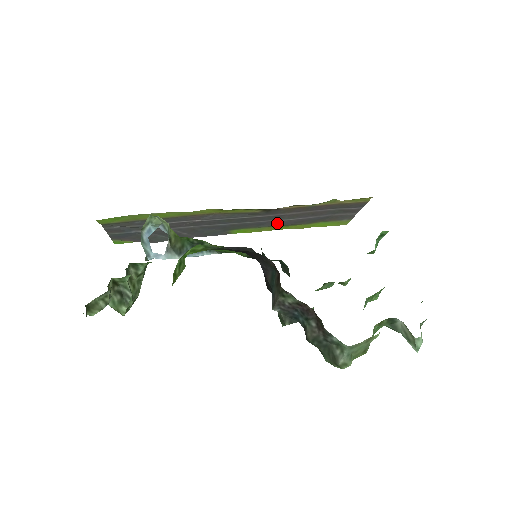
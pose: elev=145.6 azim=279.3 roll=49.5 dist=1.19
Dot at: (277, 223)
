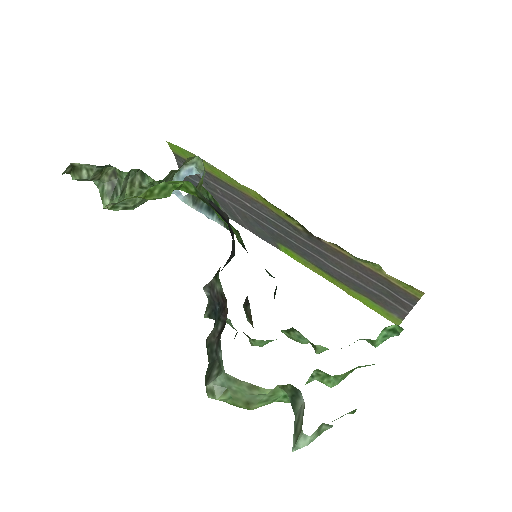
Dot at: (322, 264)
